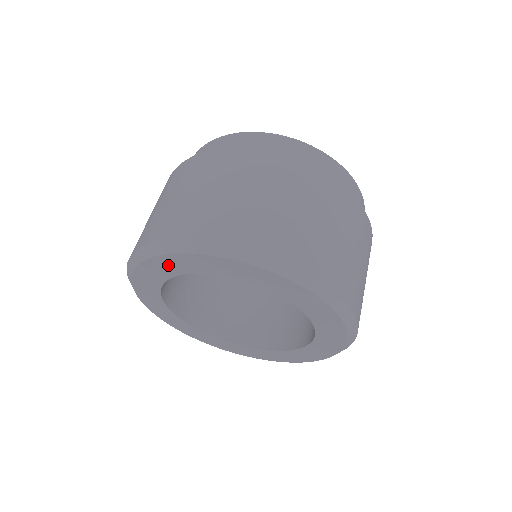
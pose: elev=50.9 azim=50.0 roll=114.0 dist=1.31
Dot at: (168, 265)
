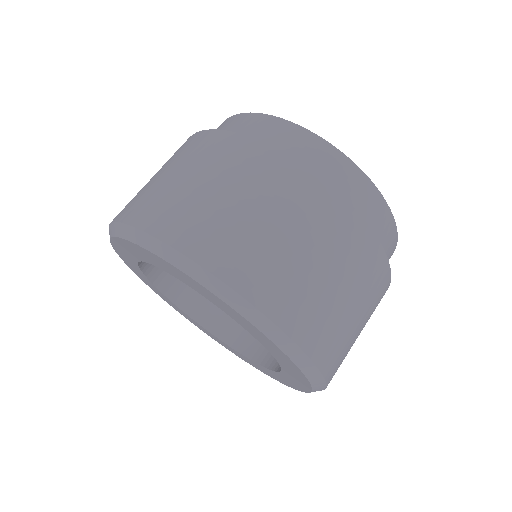
Dot at: (216, 300)
